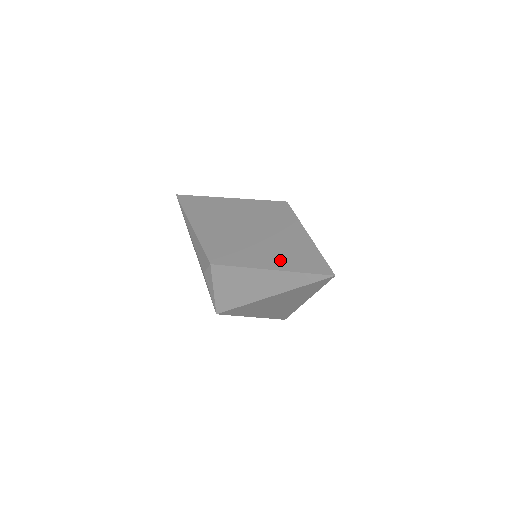
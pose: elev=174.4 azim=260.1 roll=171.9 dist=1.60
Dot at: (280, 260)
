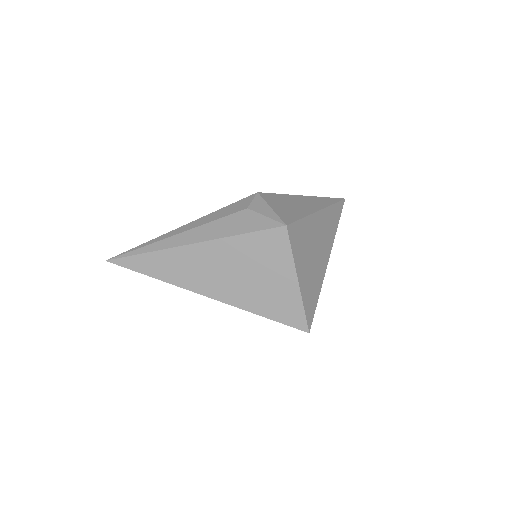
Dot at: occluded
